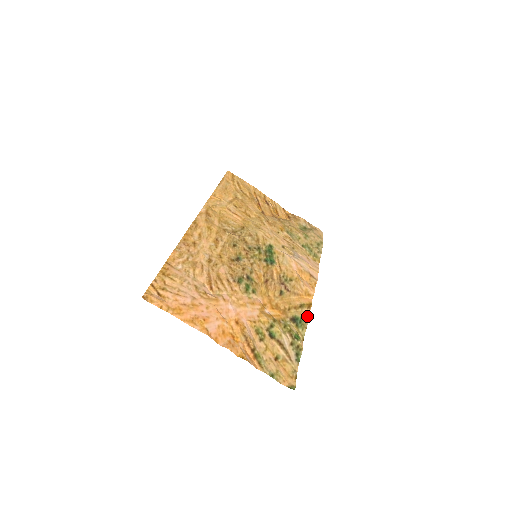
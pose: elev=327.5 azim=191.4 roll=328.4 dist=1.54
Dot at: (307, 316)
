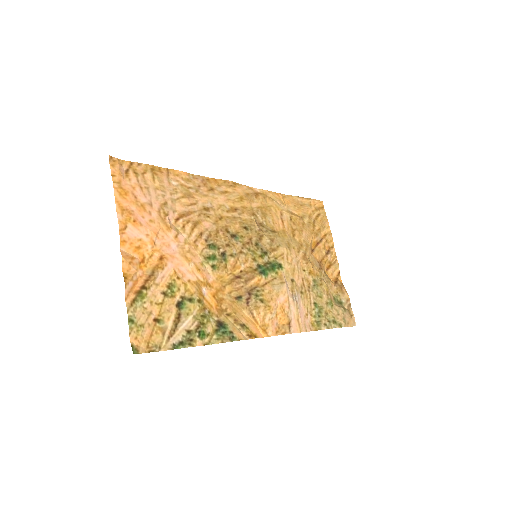
Dot at: (237, 337)
